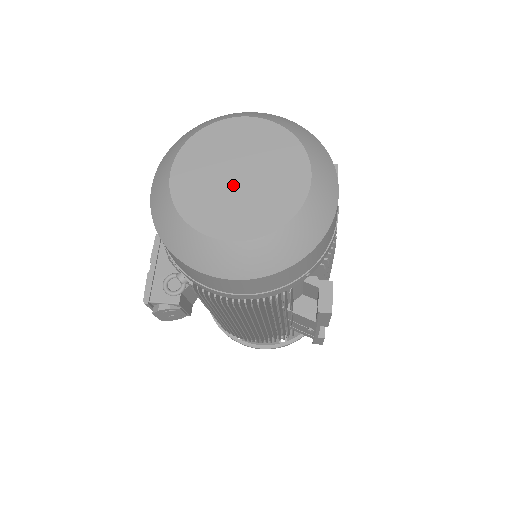
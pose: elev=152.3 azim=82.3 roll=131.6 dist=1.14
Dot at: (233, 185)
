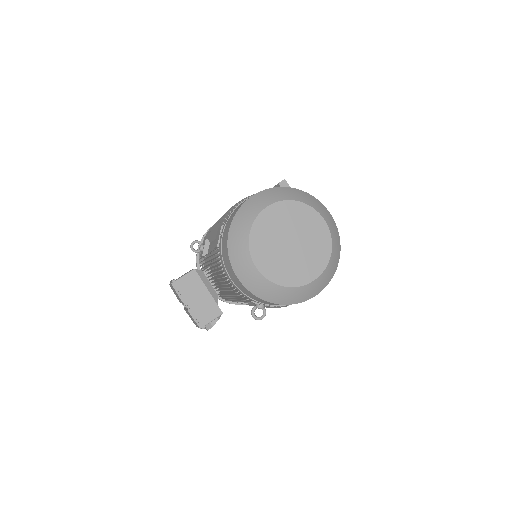
Dot at: (293, 251)
